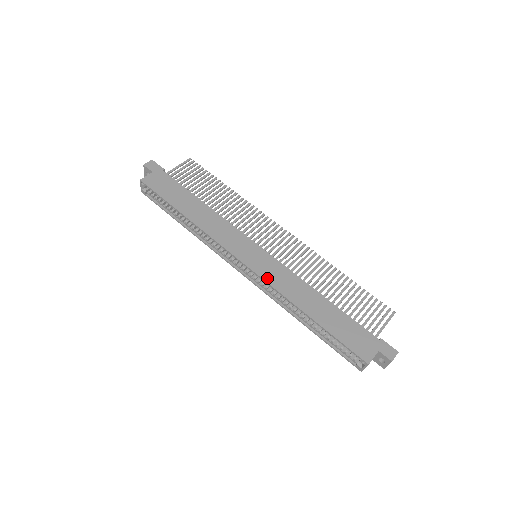
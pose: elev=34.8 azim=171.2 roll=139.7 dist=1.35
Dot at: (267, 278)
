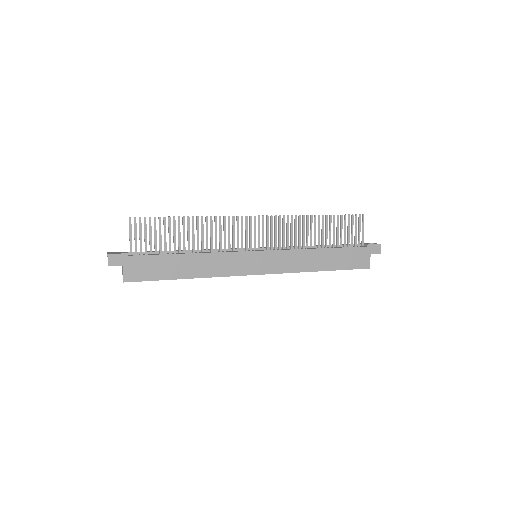
Dot at: (280, 270)
